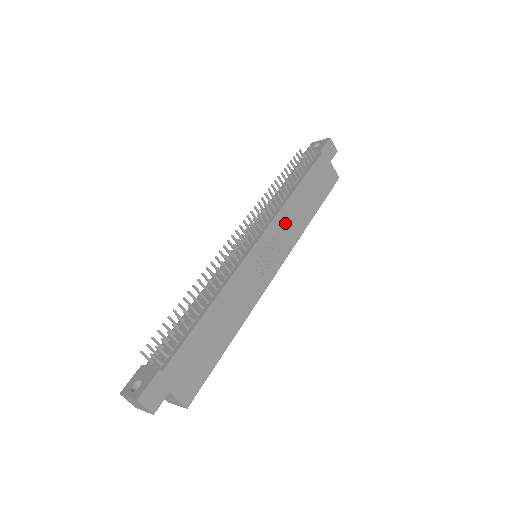
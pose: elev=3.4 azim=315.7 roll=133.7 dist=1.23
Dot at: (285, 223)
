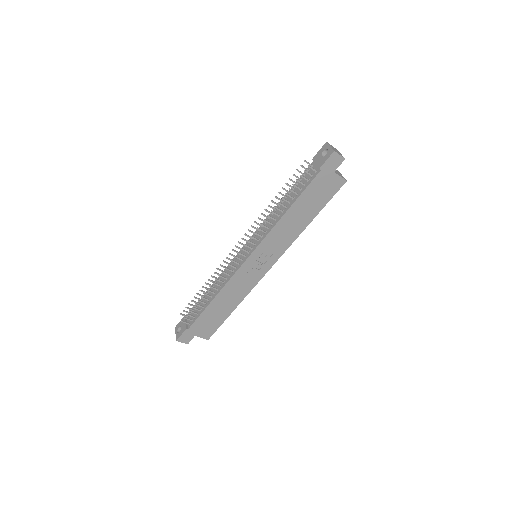
Dot at: (277, 237)
